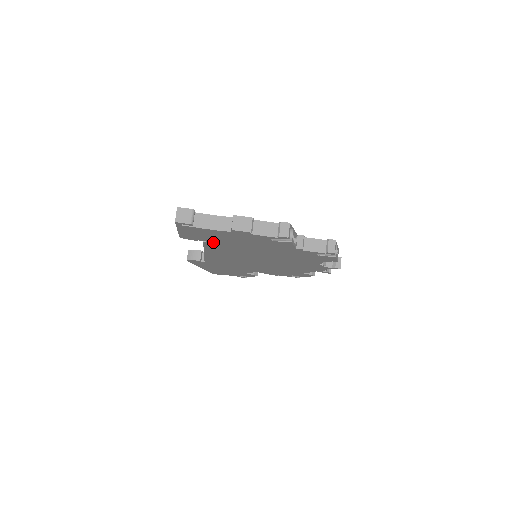
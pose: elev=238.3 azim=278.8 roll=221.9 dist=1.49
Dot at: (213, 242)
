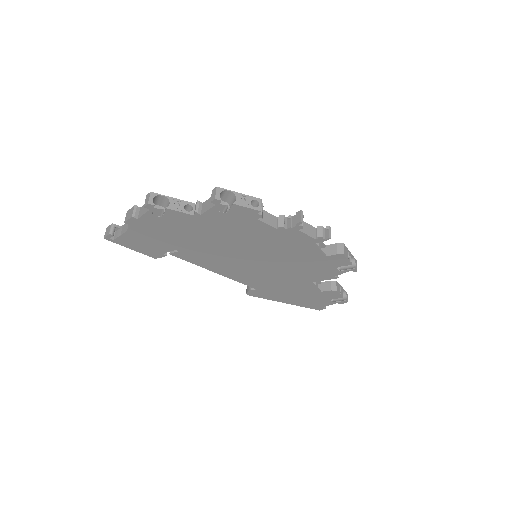
Dot at: (171, 250)
